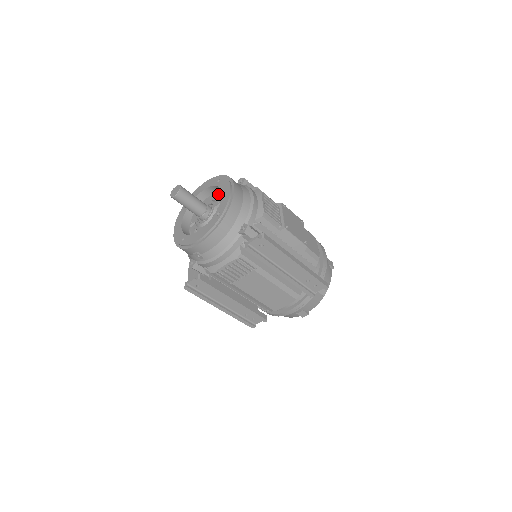
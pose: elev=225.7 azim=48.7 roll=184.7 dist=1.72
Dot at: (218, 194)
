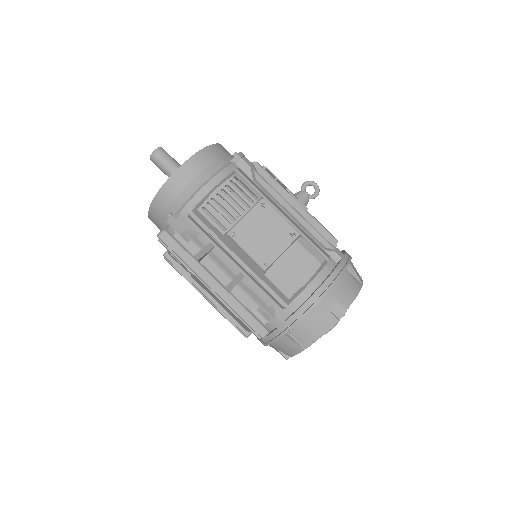
Dot at: occluded
